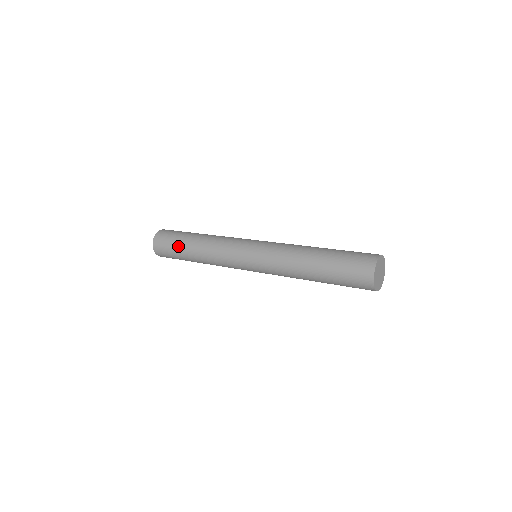
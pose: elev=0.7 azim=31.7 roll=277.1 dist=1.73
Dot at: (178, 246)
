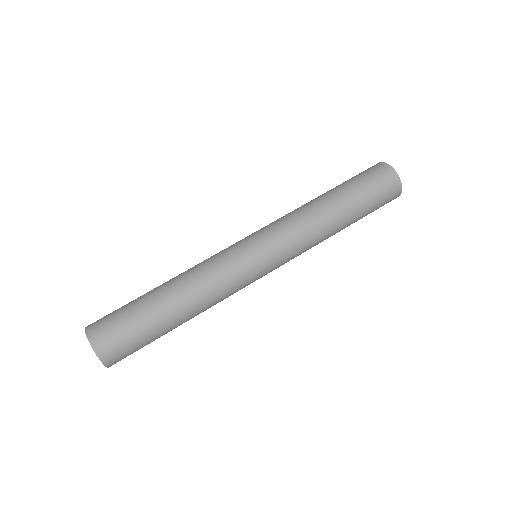
Dot at: (137, 302)
